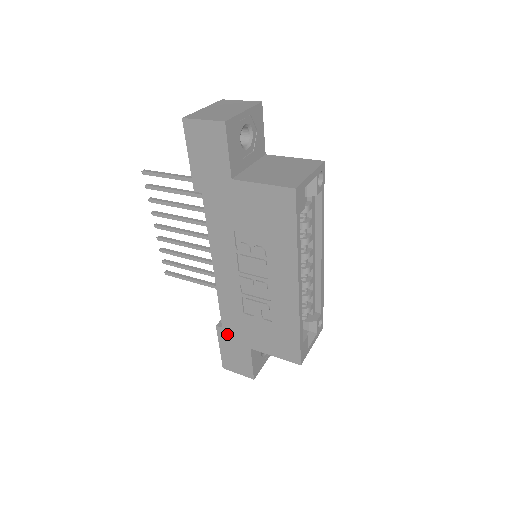
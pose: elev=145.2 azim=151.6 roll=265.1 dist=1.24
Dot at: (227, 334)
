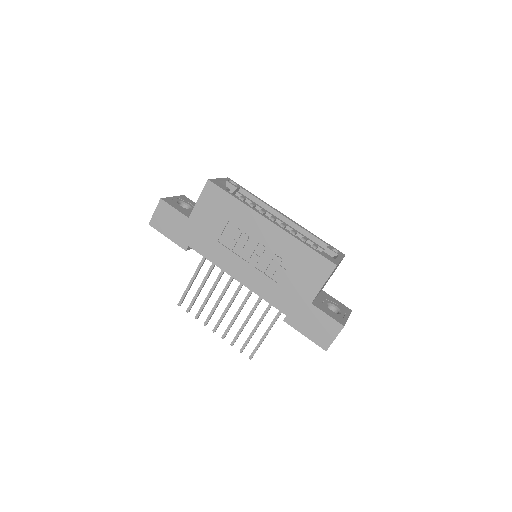
Dot at: (293, 316)
